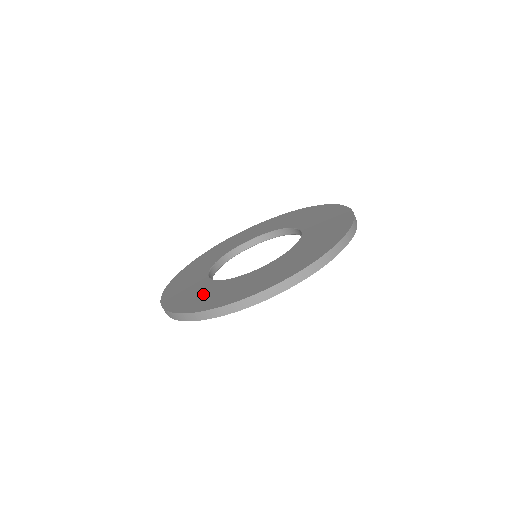
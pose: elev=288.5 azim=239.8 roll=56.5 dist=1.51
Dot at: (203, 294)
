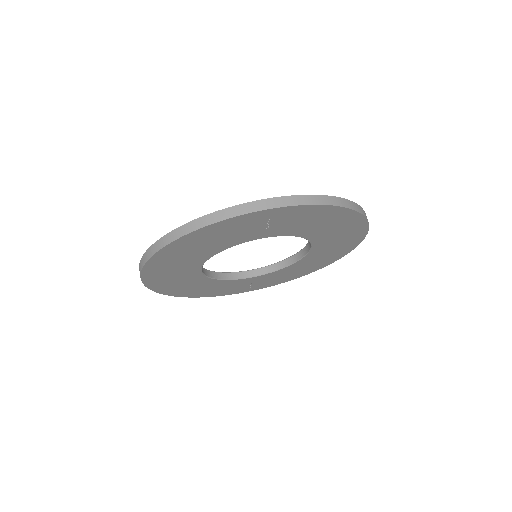
Dot at: occluded
